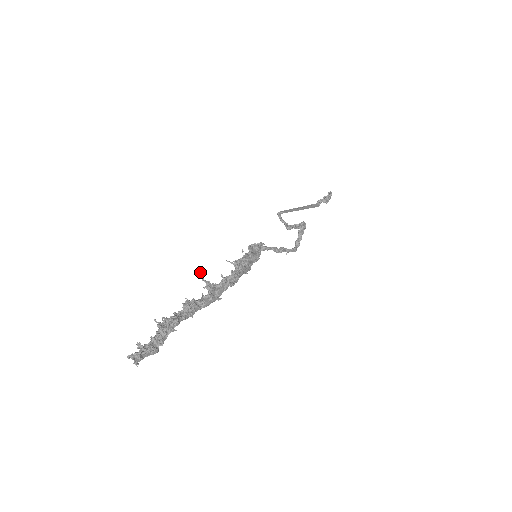
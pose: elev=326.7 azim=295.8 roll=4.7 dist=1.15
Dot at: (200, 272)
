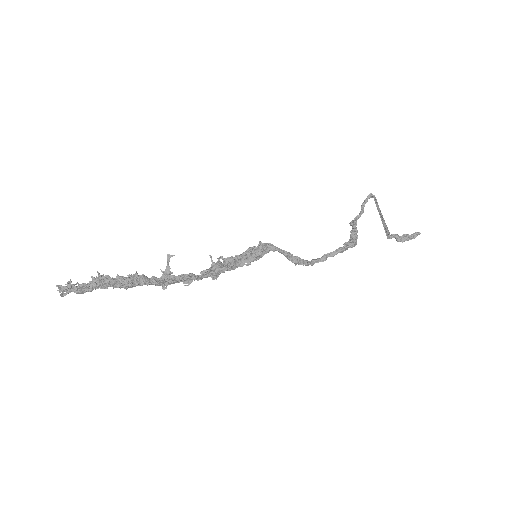
Dot at: (172, 255)
